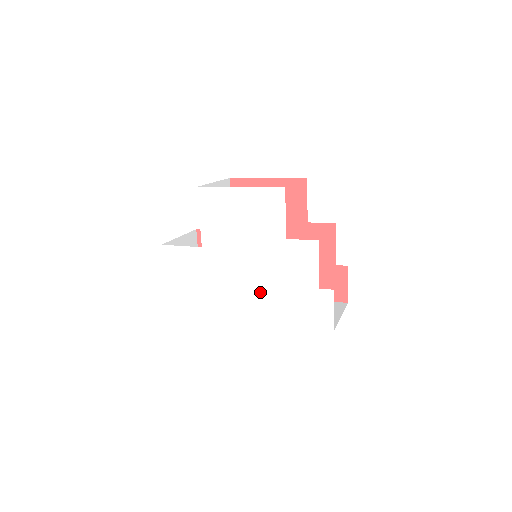
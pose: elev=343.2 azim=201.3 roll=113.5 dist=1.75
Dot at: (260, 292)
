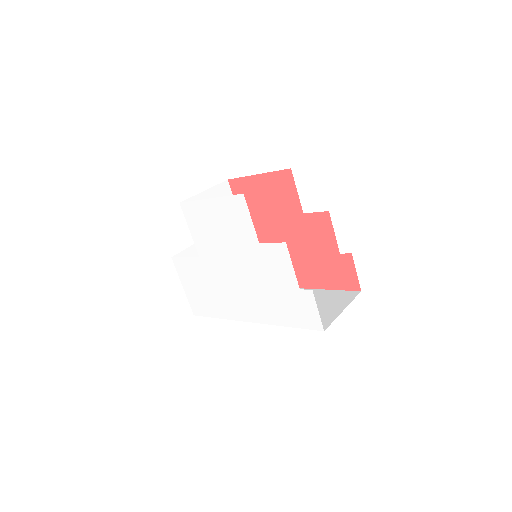
Dot at: (254, 295)
